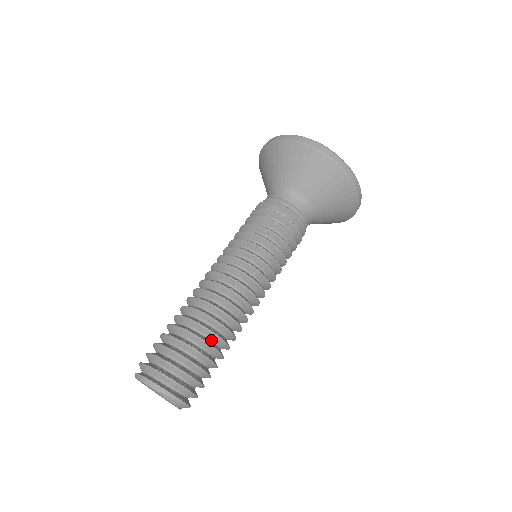
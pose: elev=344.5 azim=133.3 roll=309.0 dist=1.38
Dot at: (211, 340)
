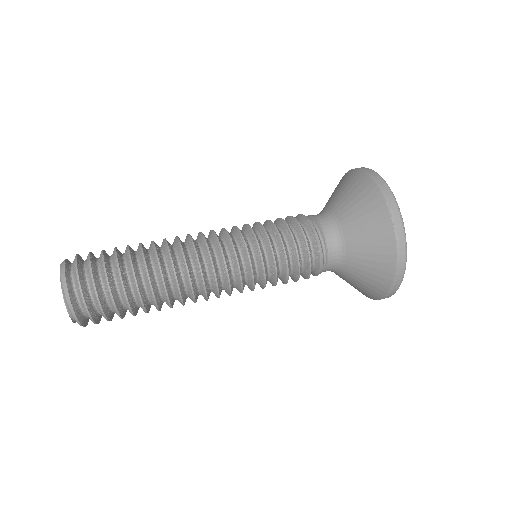
Dot at: (143, 279)
